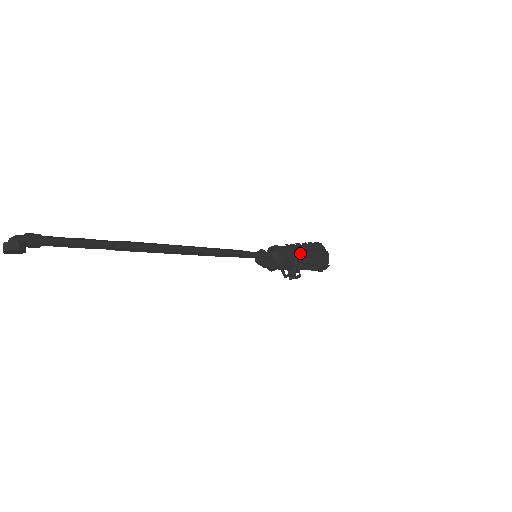
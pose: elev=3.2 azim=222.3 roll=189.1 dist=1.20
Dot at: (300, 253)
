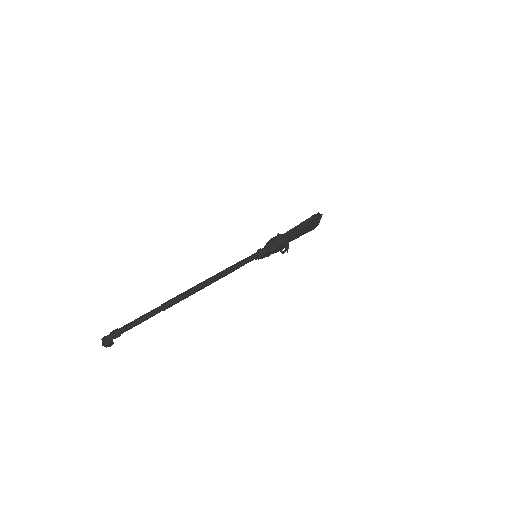
Dot at: (294, 235)
